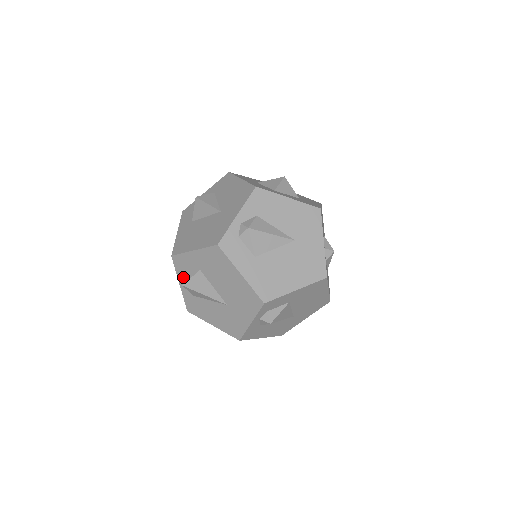
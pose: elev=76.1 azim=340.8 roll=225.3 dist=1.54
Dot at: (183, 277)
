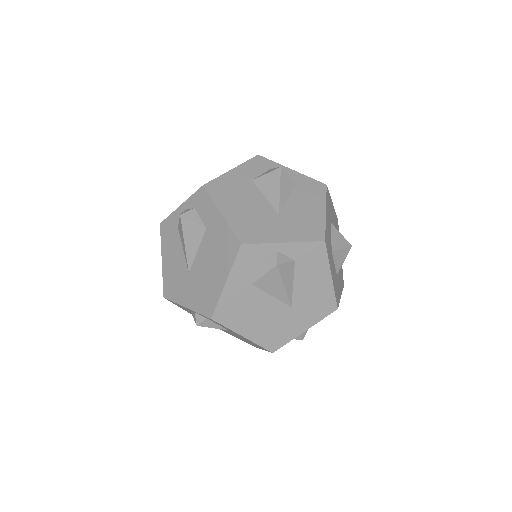
Dot at: (189, 210)
